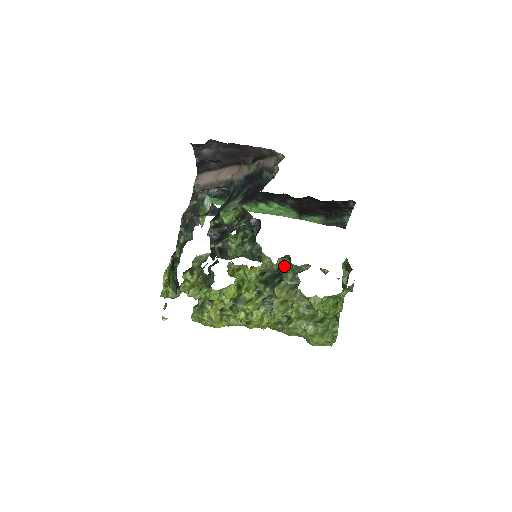
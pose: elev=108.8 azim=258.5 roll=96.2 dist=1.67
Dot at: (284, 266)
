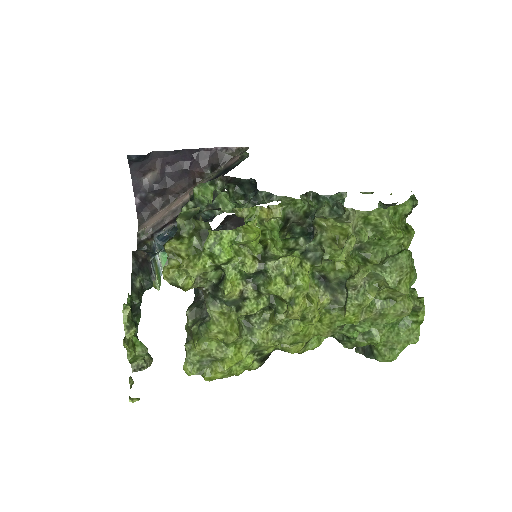
Dot at: (311, 207)
